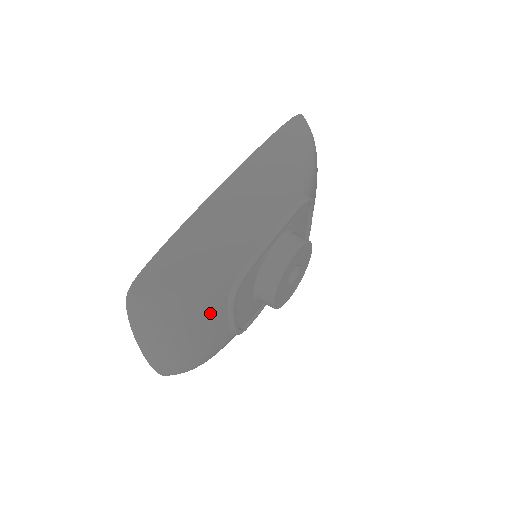
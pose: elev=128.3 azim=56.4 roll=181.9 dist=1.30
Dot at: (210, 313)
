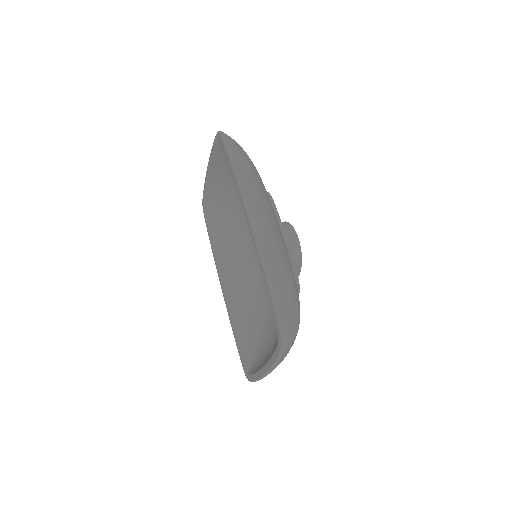
Dot at: occluded
